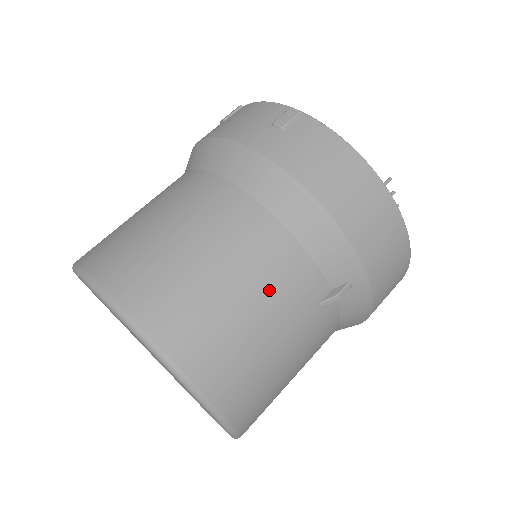
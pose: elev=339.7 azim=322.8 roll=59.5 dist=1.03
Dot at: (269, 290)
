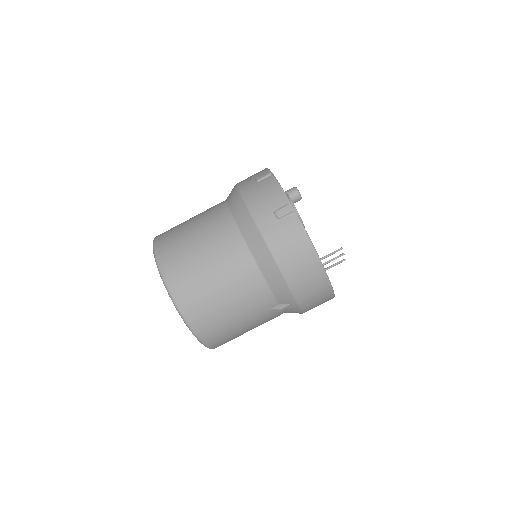
Dot at: (242, 301)
